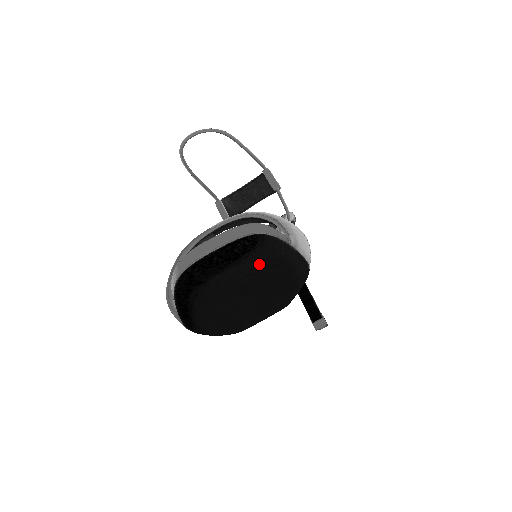
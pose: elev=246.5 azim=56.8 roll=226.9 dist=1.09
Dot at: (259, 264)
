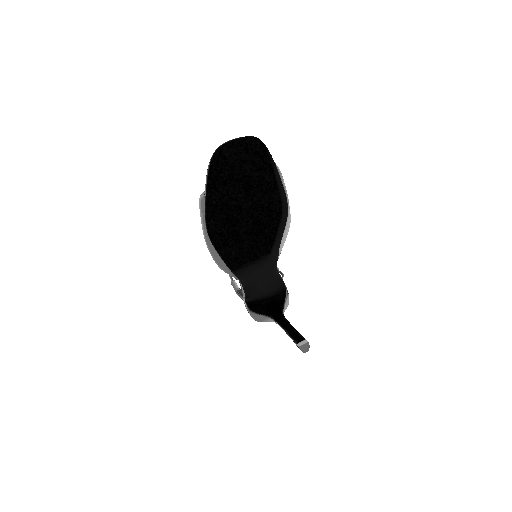
Dot at: (257, 162)
